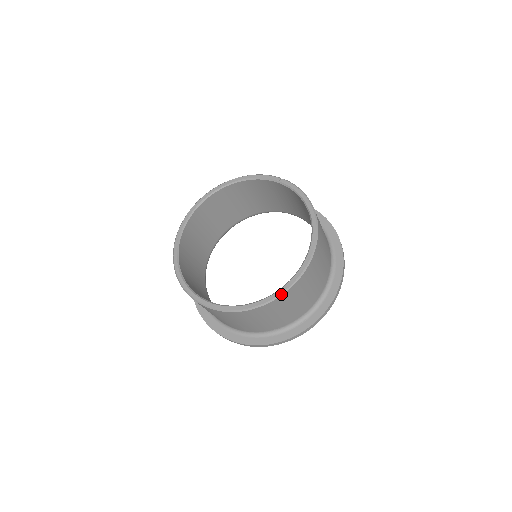
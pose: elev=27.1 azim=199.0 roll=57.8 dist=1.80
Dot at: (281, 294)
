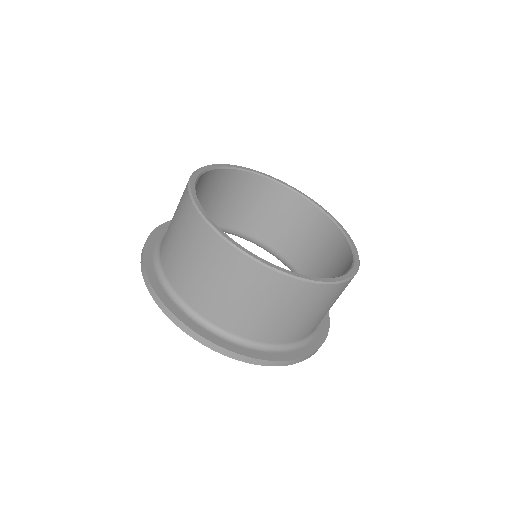
Dot at: (314, 281)
